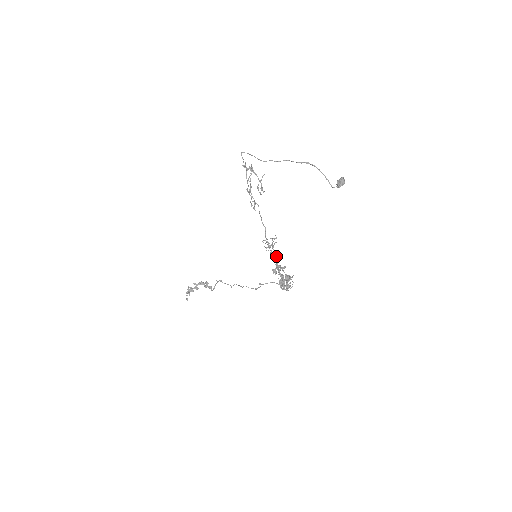
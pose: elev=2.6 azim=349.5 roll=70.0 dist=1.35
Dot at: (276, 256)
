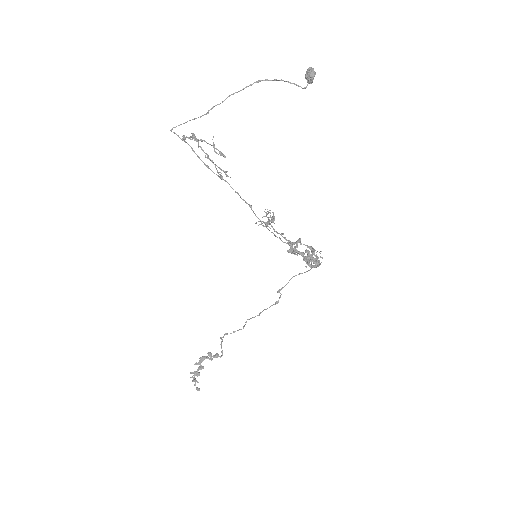
Dot at: (282, 233)
